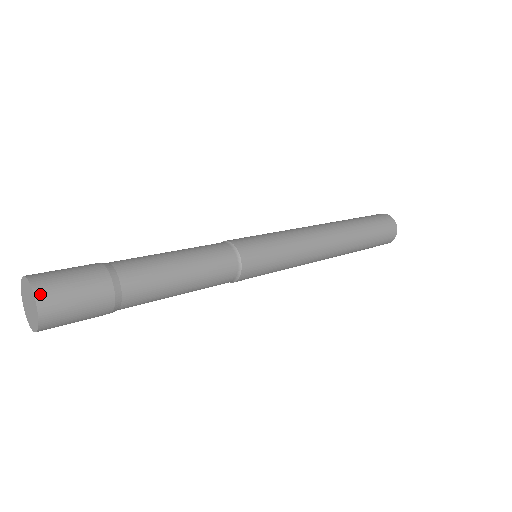
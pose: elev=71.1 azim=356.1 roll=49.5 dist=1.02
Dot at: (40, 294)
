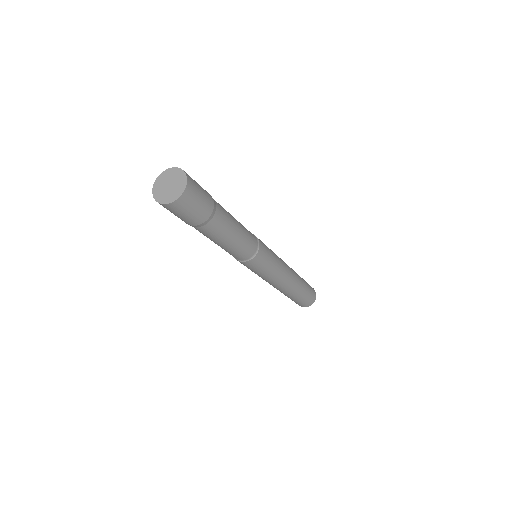
Dot at: (186, 193)
